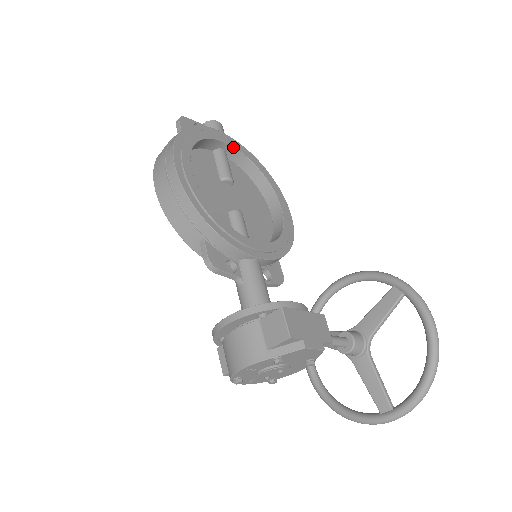
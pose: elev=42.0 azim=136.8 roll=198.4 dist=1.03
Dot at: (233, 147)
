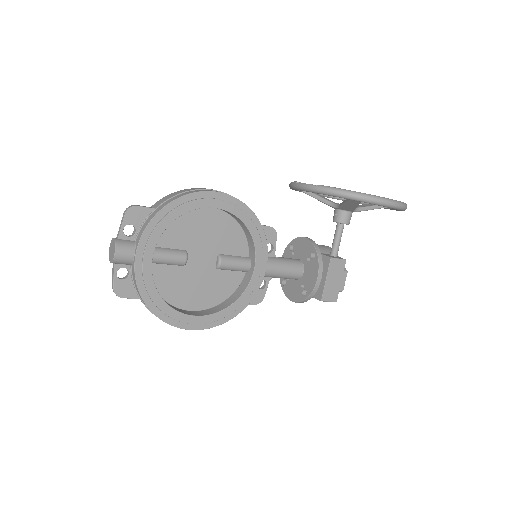
Dot at: occluded
